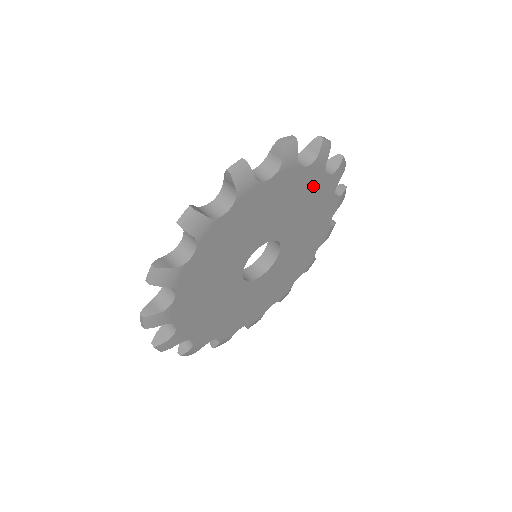
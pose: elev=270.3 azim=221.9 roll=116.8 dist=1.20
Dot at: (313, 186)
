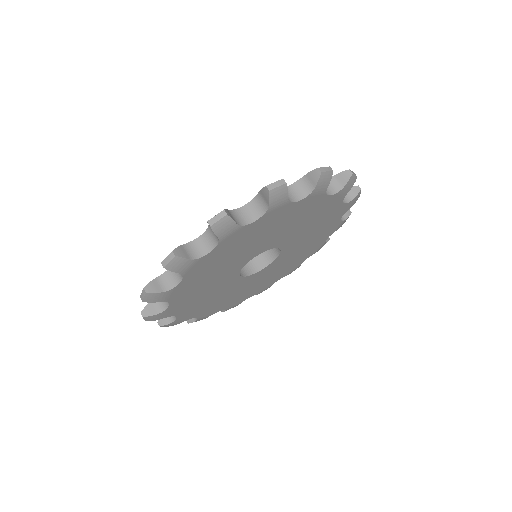
Dot at: (330, 222)
